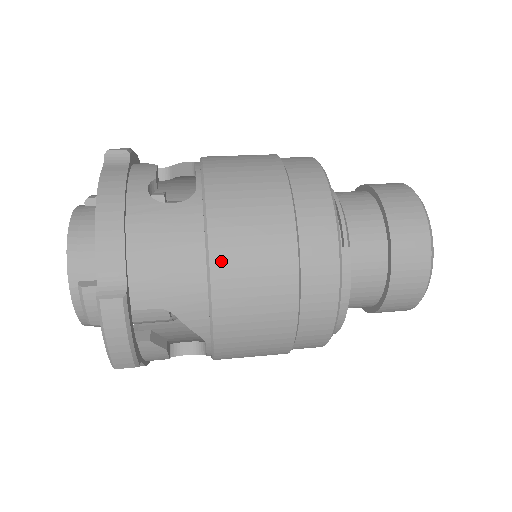
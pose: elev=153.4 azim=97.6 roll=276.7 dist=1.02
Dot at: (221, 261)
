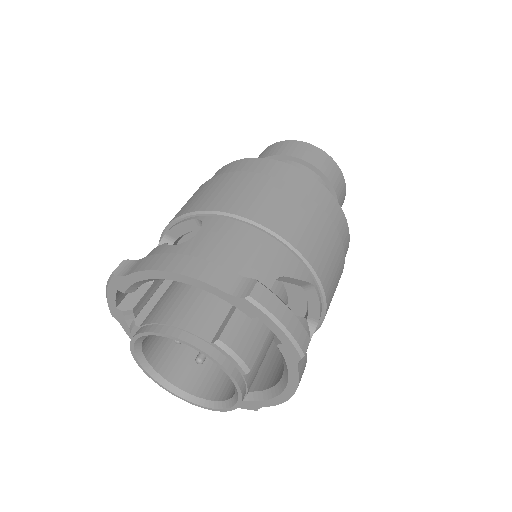
Dot at: (265, 219)
